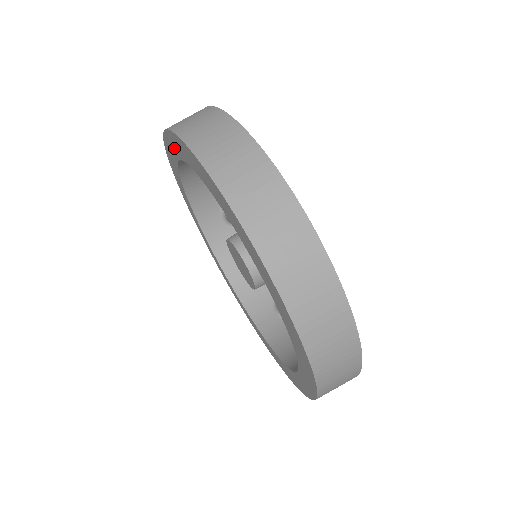
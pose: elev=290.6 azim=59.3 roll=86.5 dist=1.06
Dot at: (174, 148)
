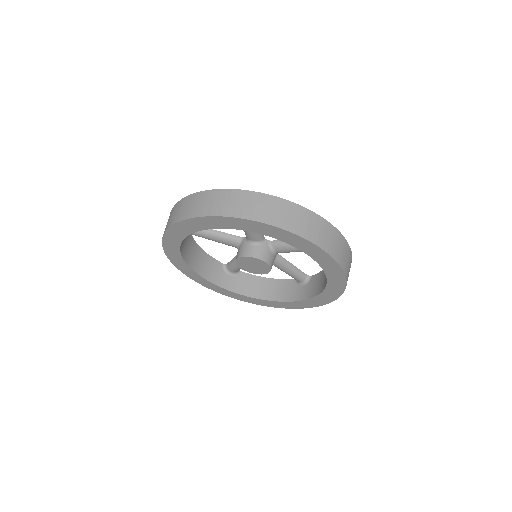
Dot at: (173, 245)
